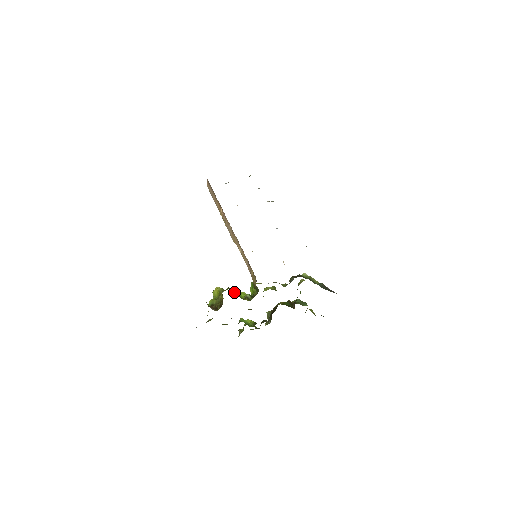
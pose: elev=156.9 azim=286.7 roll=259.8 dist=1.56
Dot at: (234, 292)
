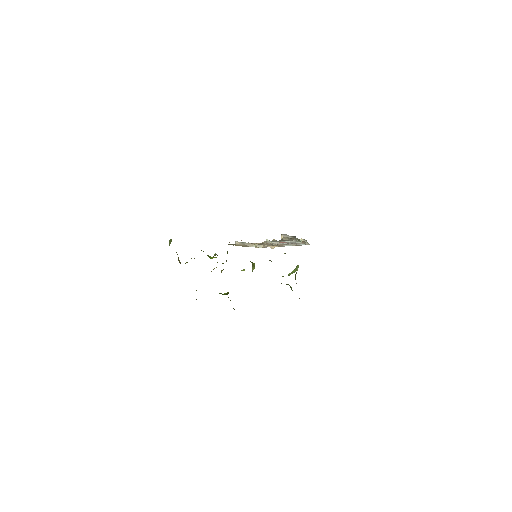
Dot at: (203, 251)
